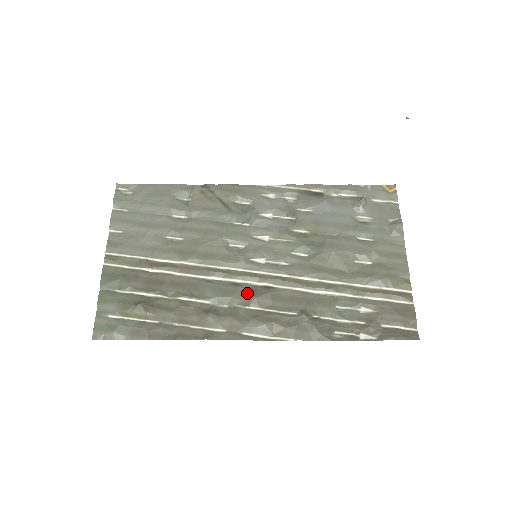
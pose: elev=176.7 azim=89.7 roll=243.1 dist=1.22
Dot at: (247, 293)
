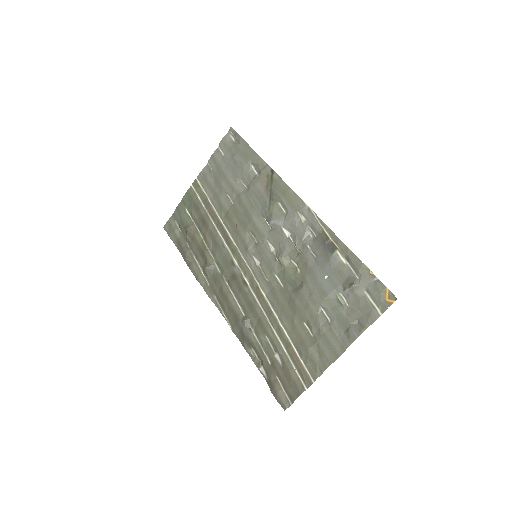
Dot at: (233, 275)
